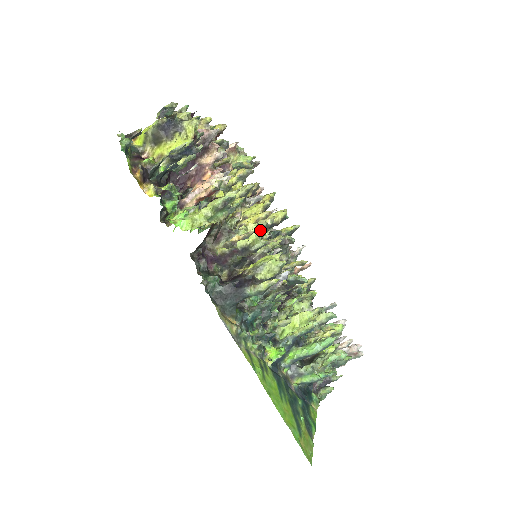
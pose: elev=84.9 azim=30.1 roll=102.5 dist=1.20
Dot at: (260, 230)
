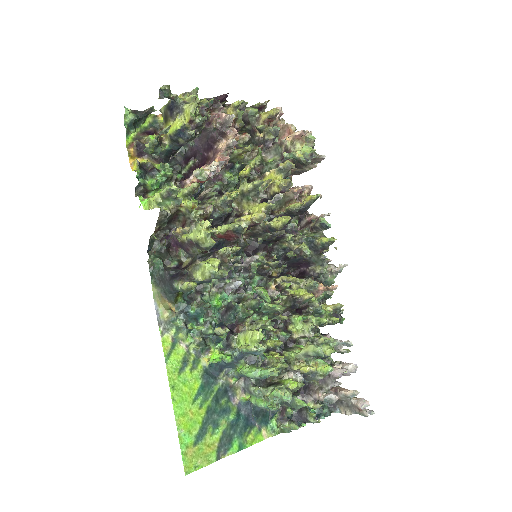
Dot at: (233, 230)
